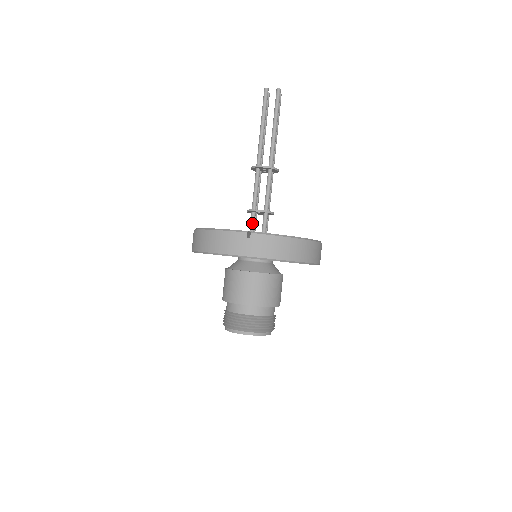
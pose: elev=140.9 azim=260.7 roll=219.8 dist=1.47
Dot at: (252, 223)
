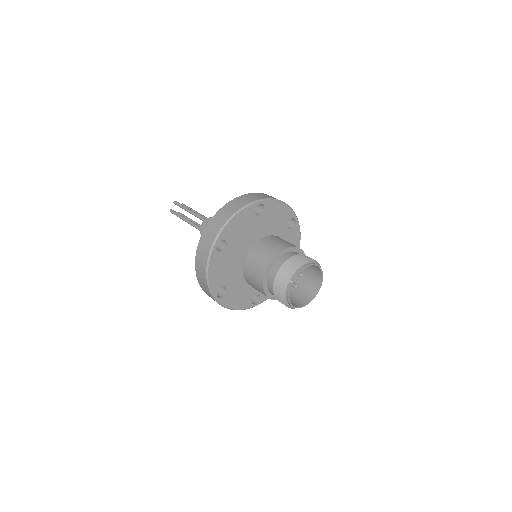
Dot at: occluded
